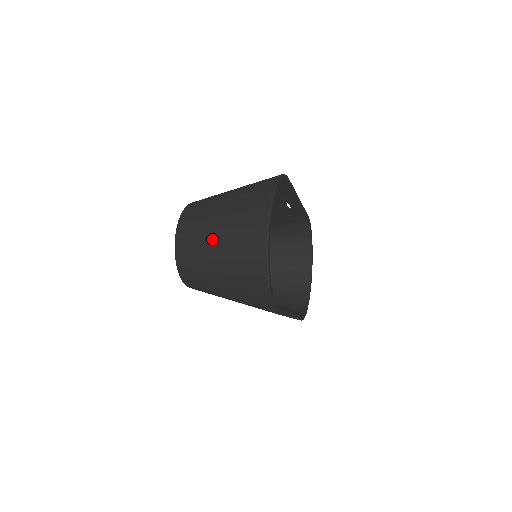
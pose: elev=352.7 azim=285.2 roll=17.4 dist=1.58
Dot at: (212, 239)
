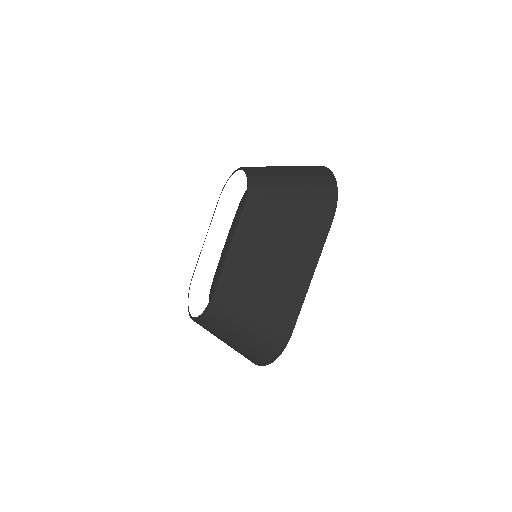
Dot at: (281, 166)
